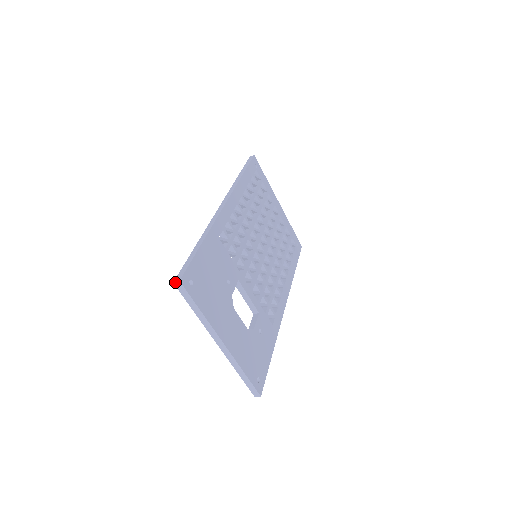
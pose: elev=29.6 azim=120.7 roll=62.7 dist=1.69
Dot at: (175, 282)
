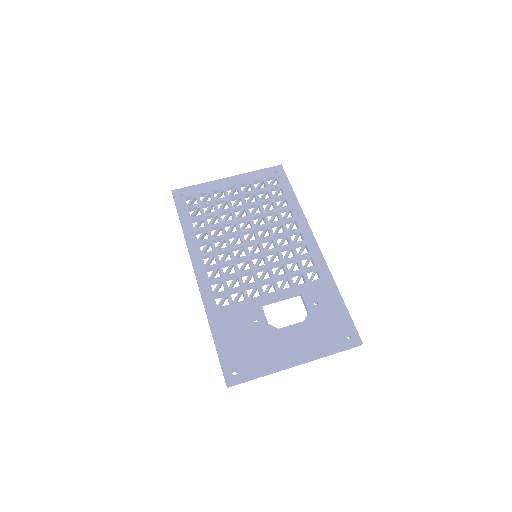
Dot at: (227, 387)
